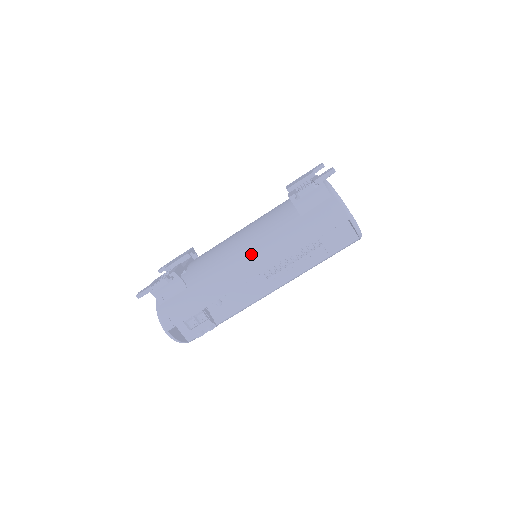
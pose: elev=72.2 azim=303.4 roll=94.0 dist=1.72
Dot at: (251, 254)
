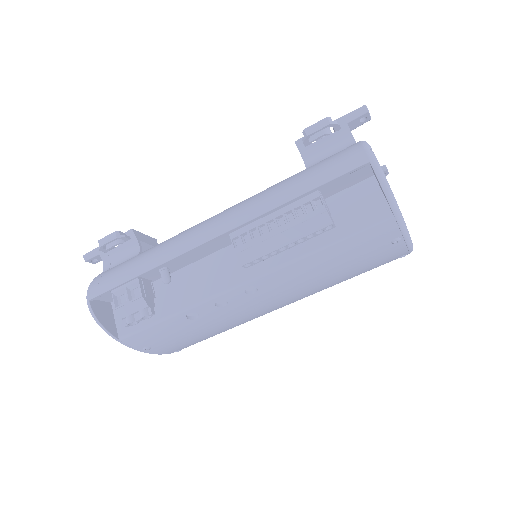
Dot at: (224, 212)
